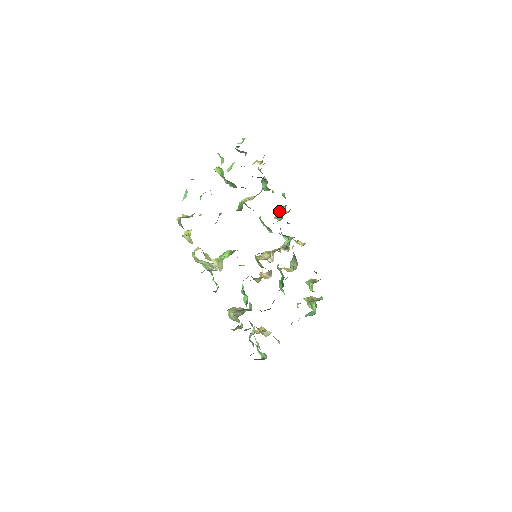
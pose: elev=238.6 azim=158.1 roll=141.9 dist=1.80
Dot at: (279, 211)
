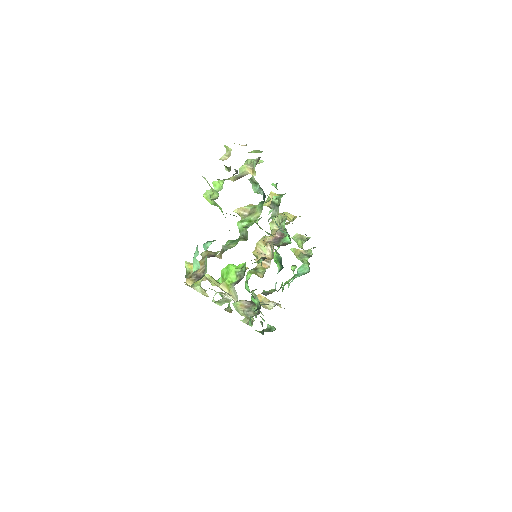
Dot at: (271, 203)
